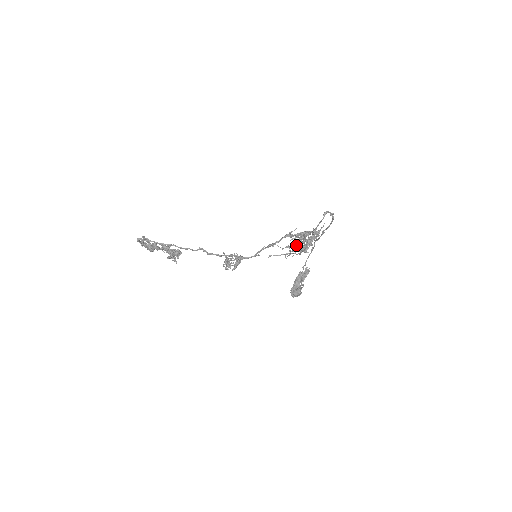
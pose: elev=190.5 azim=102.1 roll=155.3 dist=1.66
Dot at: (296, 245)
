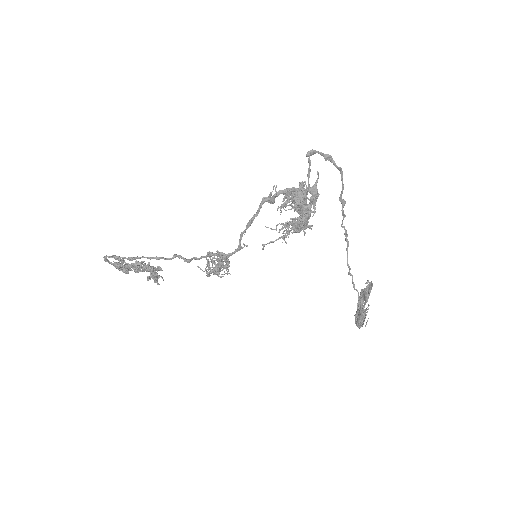
Dot at: (296, 222)
